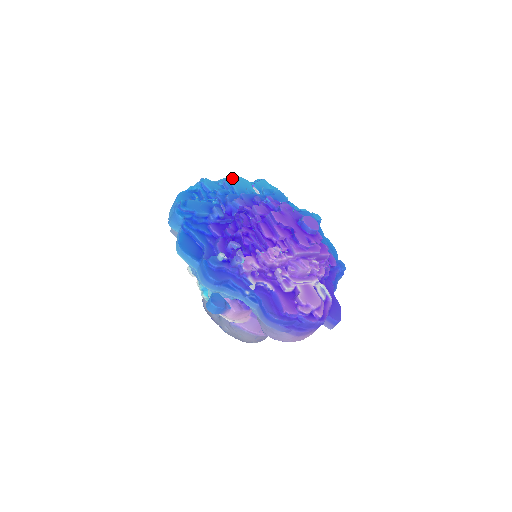
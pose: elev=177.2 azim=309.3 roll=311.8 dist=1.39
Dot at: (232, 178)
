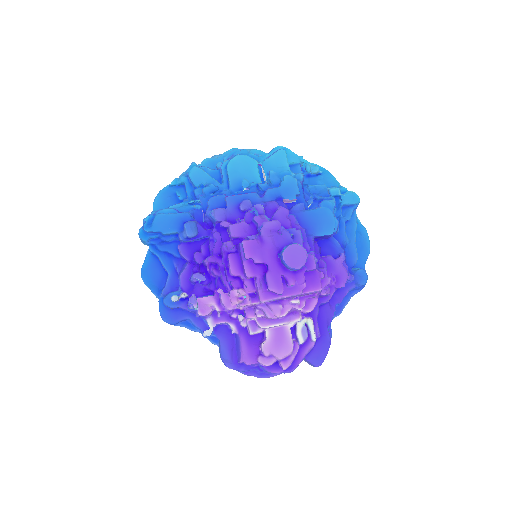
Dot at: (230, 160)
